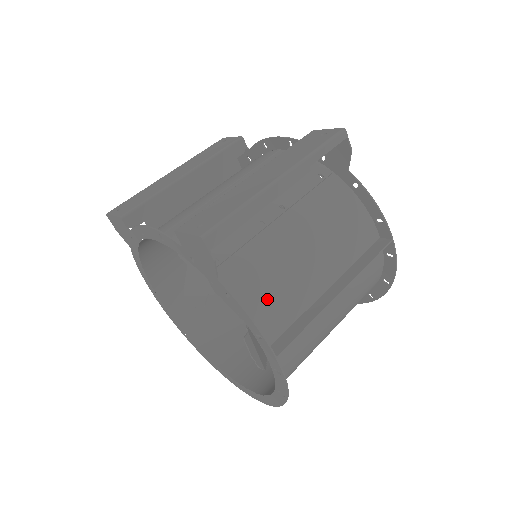
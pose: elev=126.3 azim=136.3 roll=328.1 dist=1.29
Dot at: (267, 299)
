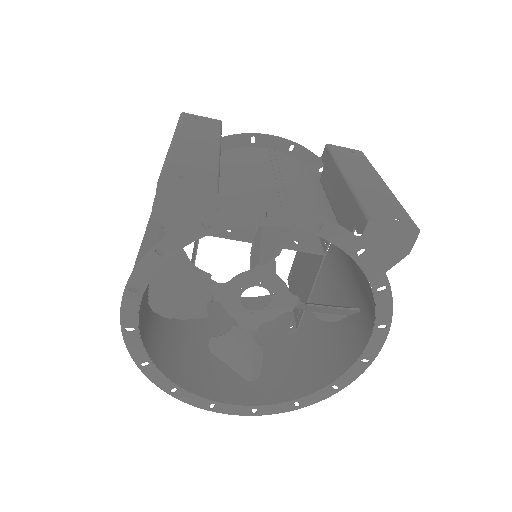
Dot at: (367, 293)
